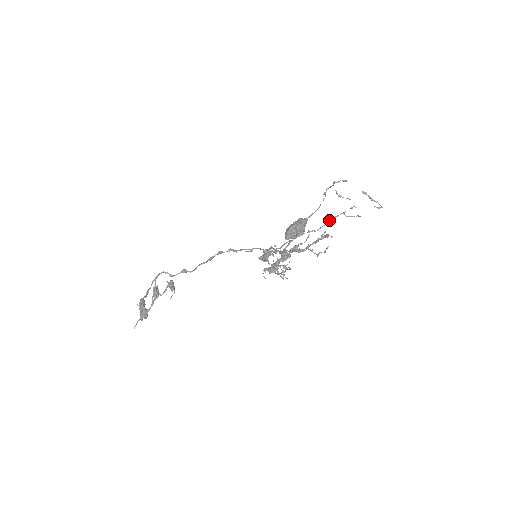
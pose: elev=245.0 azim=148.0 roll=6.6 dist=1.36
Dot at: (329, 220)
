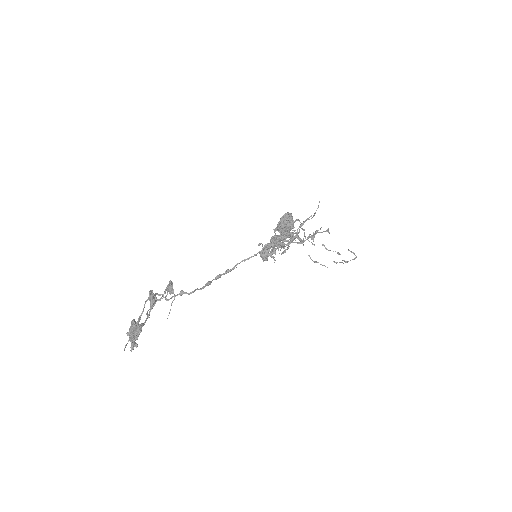
Dot at: occluded
